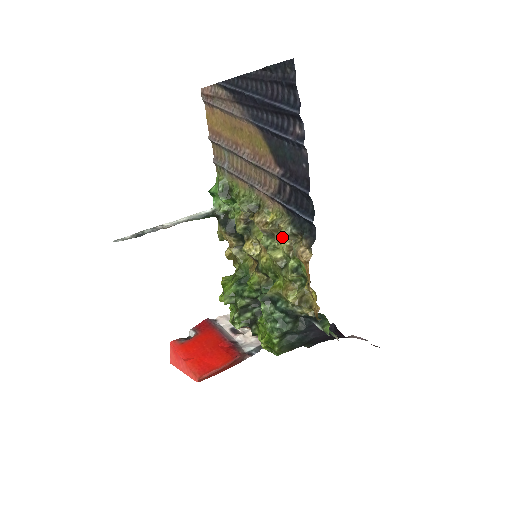
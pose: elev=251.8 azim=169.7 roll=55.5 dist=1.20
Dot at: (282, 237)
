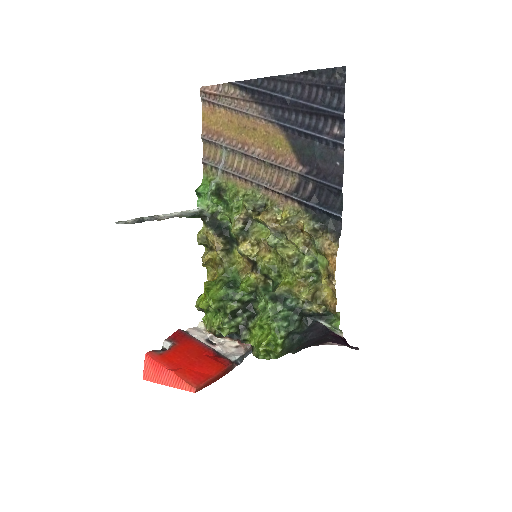
Dot at: (297, 234)
